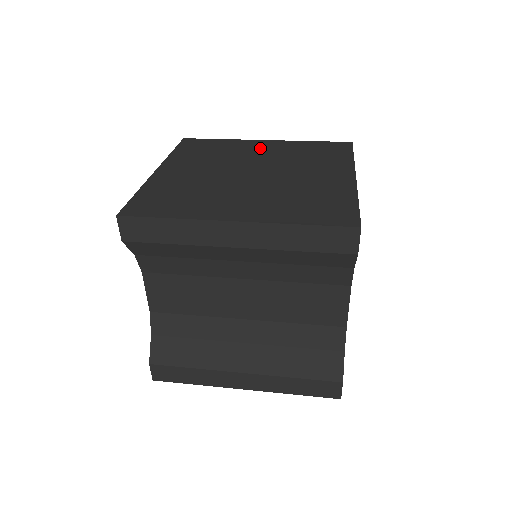
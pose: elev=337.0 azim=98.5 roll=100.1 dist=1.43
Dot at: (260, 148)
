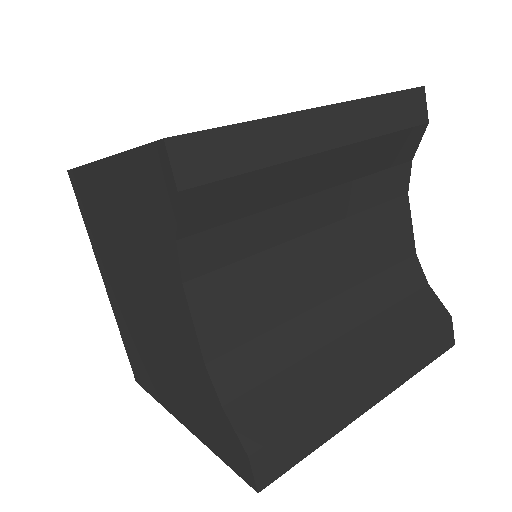
Dot at: occluded
